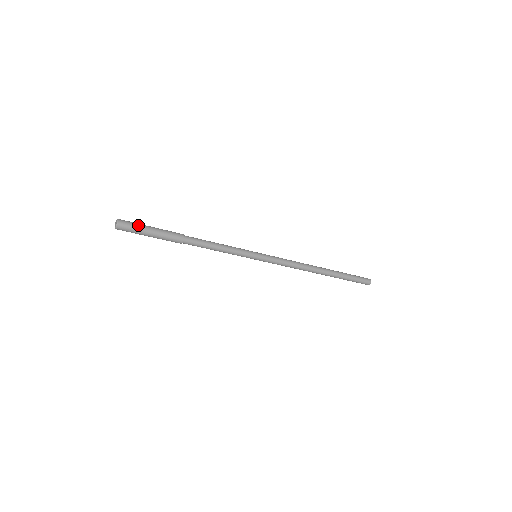
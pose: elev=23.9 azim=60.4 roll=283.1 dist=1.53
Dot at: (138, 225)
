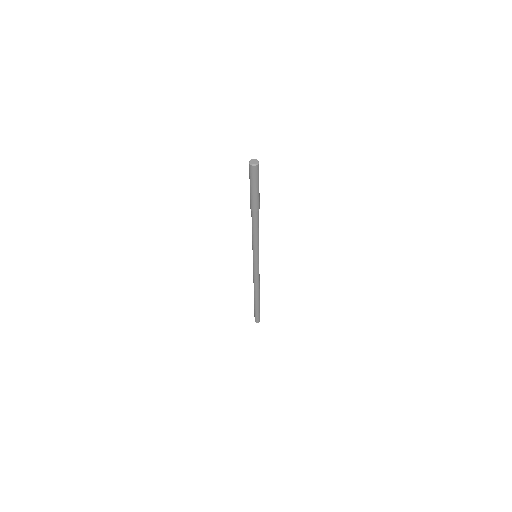
Dot at: occluded
